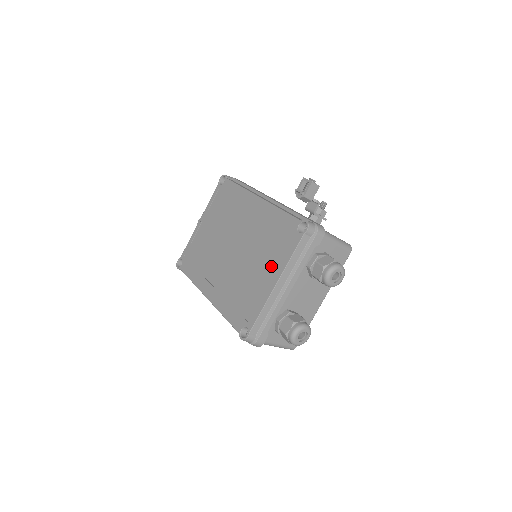
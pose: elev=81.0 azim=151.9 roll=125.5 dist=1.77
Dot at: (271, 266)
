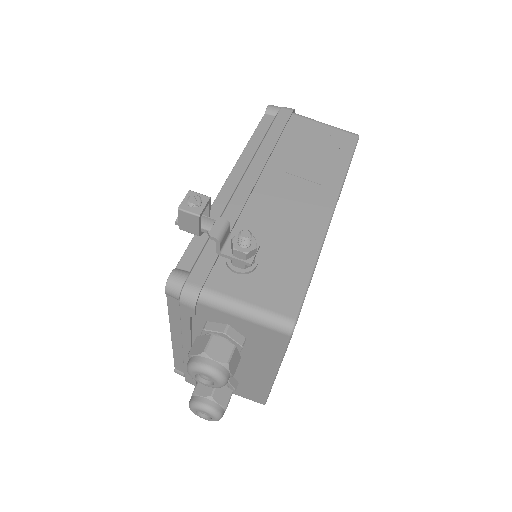
Dot at: occluded
